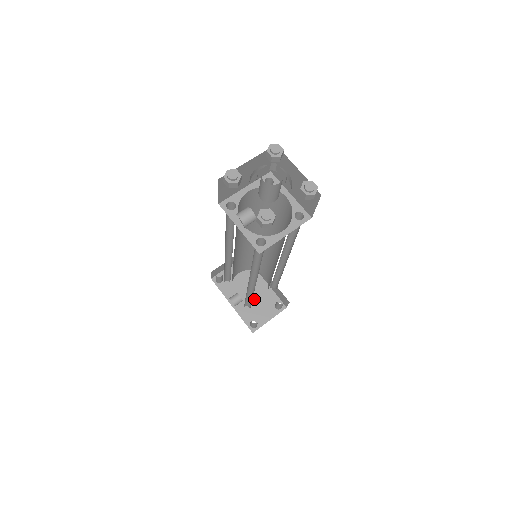
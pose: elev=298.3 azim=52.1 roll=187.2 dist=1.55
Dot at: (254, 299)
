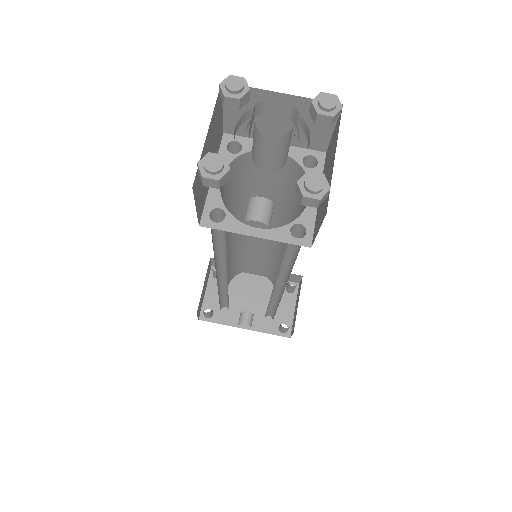
Dot at: (261, 303)
